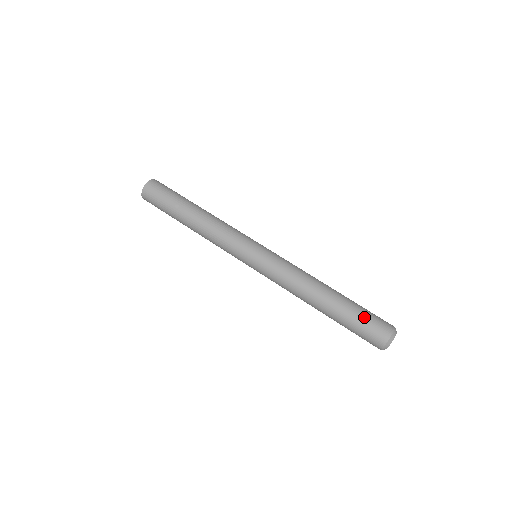
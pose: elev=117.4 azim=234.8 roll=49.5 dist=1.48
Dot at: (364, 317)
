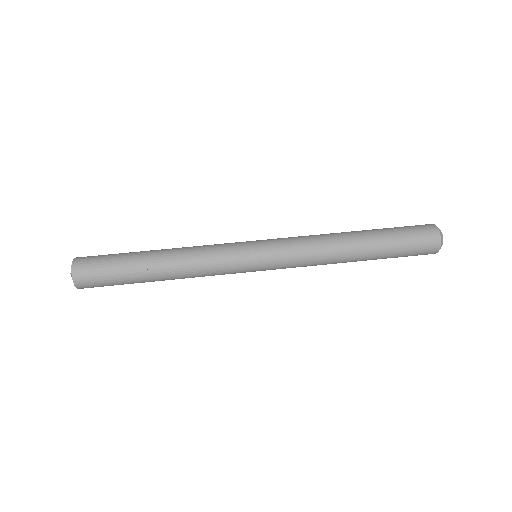
Dot at: (407, 242)
